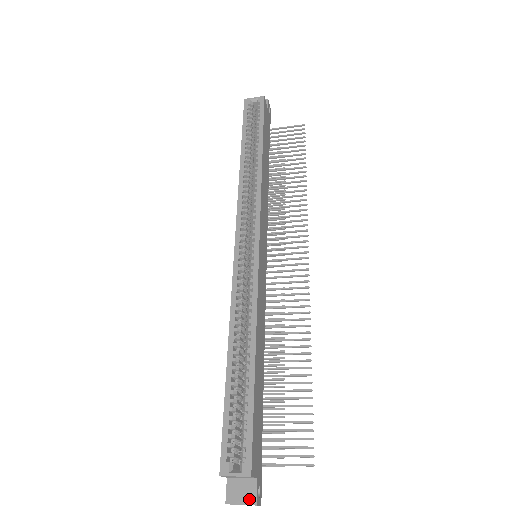
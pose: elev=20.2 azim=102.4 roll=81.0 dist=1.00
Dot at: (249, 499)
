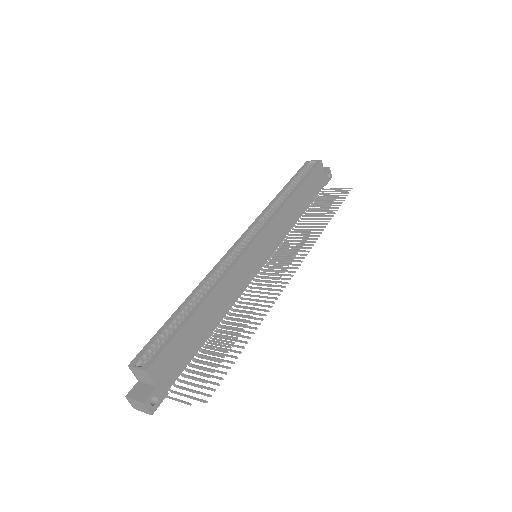
Dot at: (141, 398)
